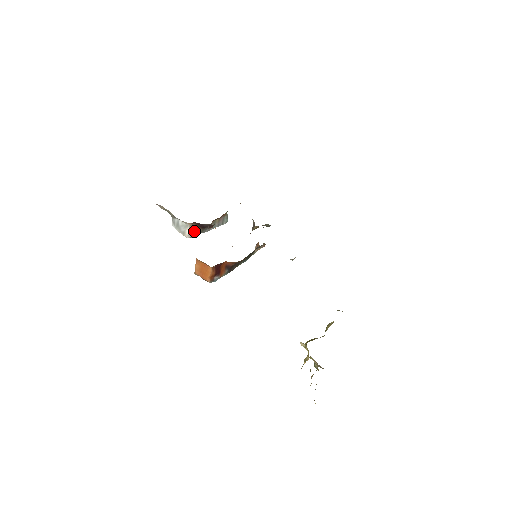
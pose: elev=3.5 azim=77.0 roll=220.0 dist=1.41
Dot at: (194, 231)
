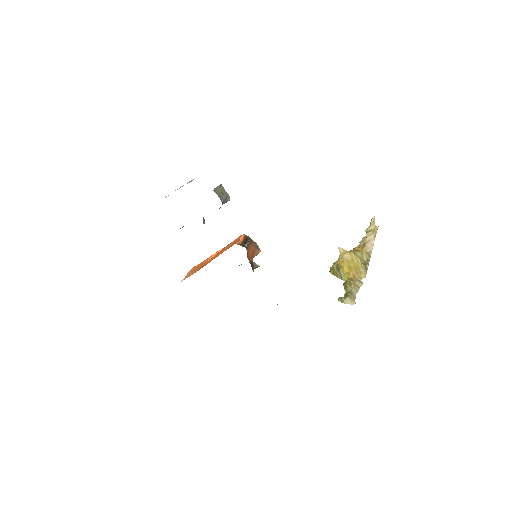
Dot at: occluded
